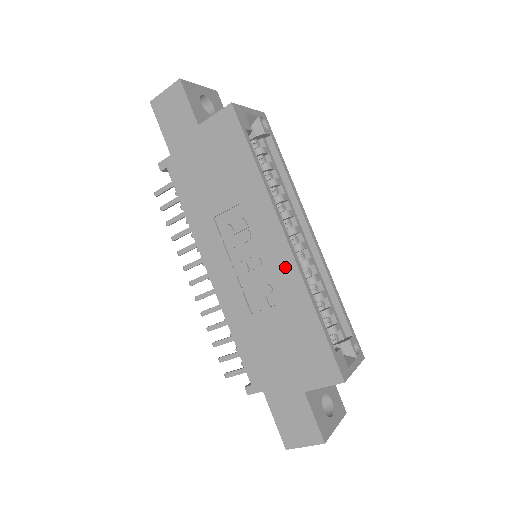
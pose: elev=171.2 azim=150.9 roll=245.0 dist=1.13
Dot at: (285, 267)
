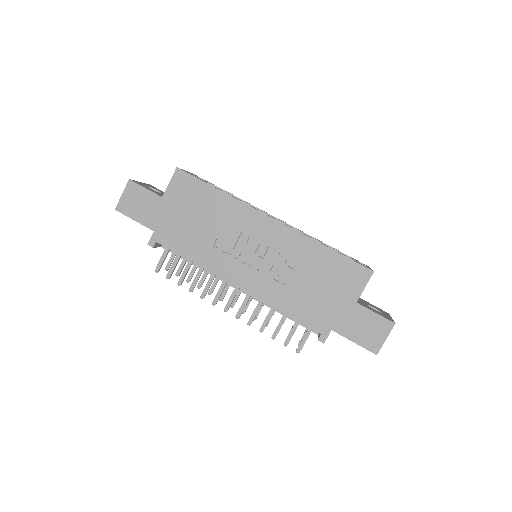
Dot at: (284, 235)
